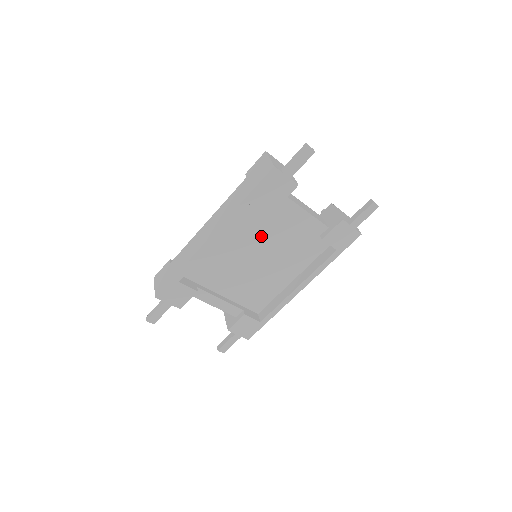
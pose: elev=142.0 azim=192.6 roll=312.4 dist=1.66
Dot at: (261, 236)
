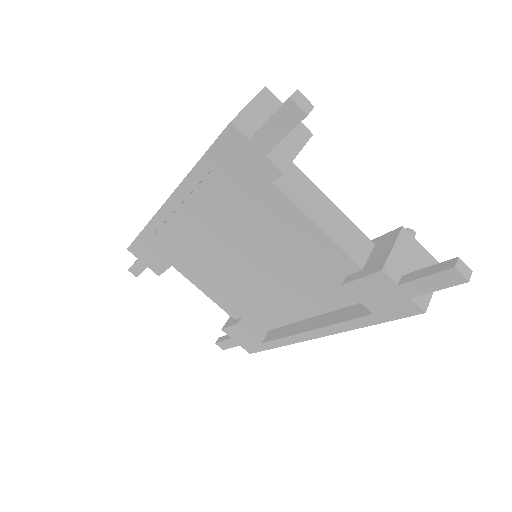
Dot at: (254, 231)
